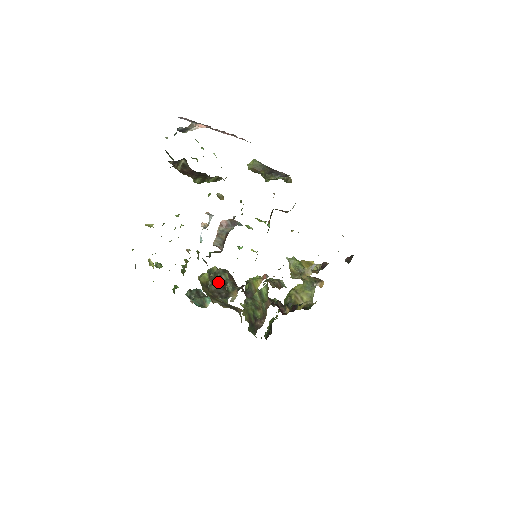
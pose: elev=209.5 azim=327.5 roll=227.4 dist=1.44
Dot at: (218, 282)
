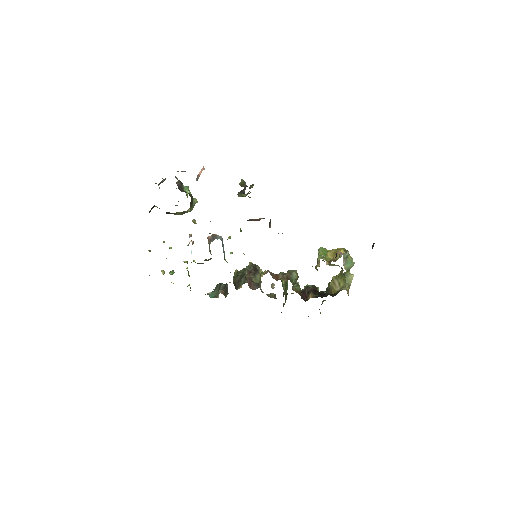
Dot at: (236, 277)
